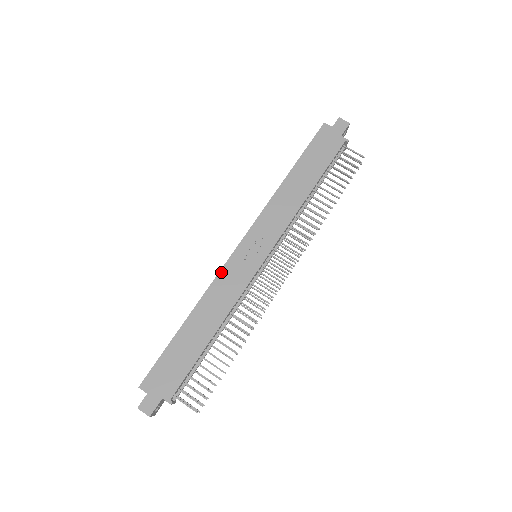
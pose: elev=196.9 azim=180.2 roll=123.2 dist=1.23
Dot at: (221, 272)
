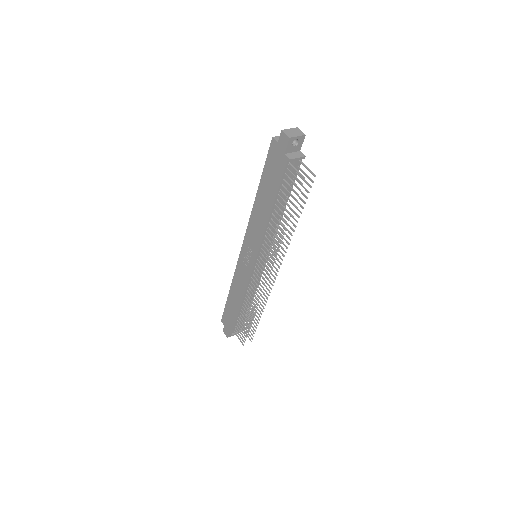
Dot at: (237, 267)
